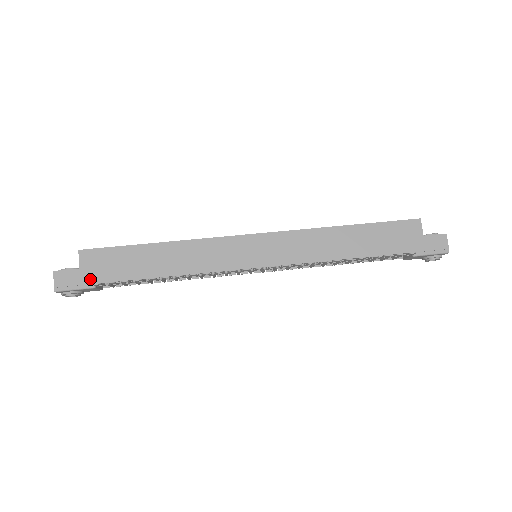
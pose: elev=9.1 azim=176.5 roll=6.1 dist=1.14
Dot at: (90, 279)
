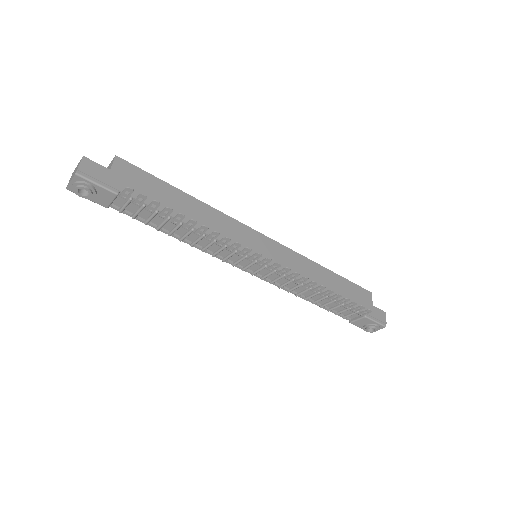
Dot at: (117, 184)
